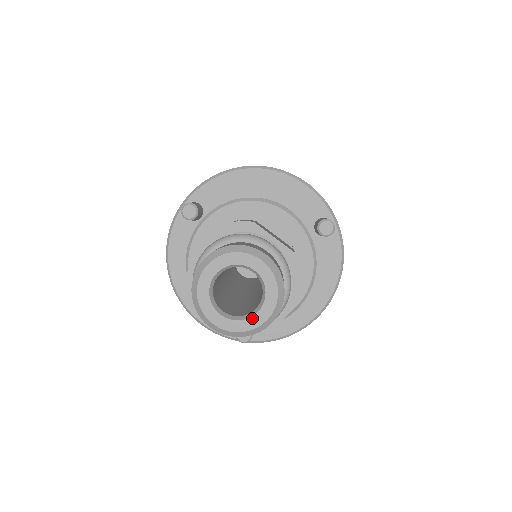
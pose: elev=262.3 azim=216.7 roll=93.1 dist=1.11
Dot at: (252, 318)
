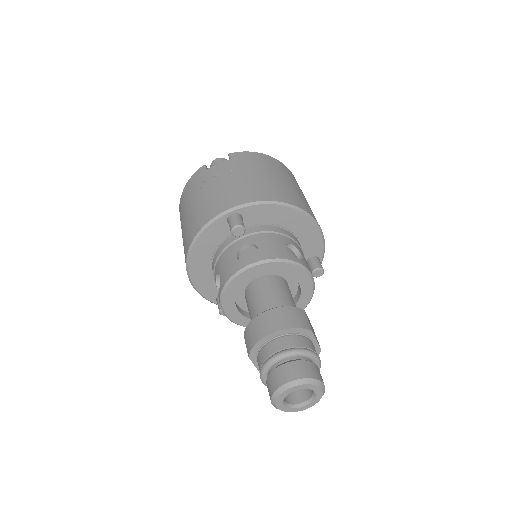
Dot at: (298, 408)
